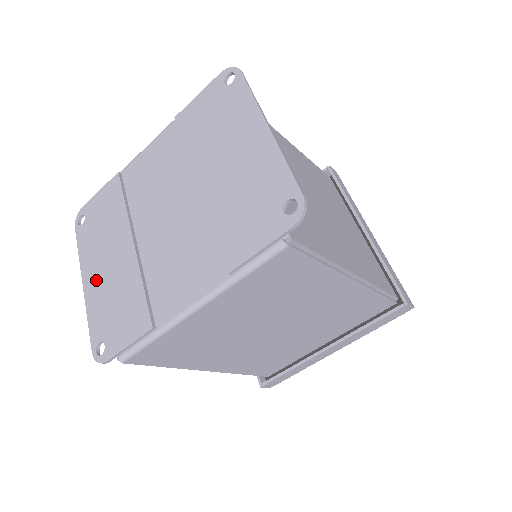
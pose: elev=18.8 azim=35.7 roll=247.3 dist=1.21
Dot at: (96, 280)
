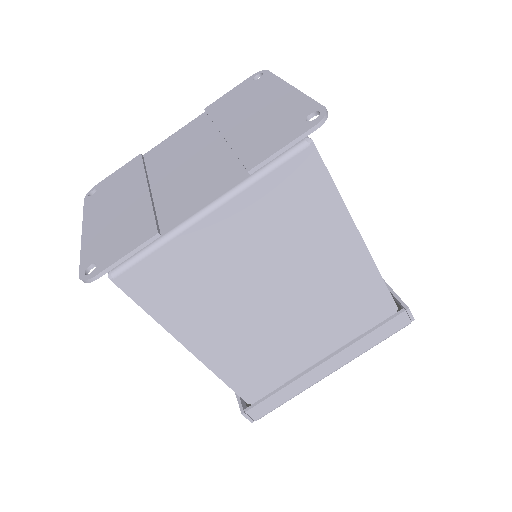
Dot at: (99, 223)
